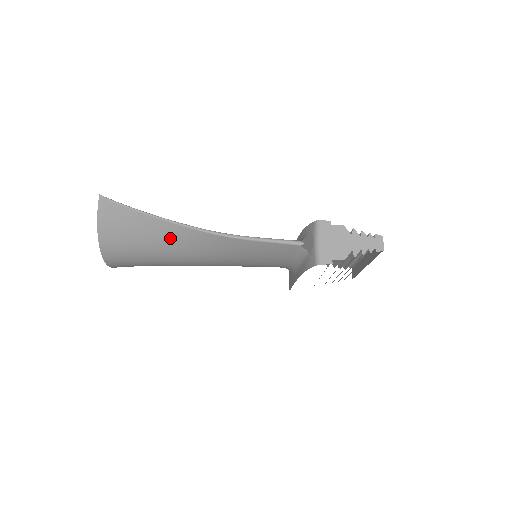
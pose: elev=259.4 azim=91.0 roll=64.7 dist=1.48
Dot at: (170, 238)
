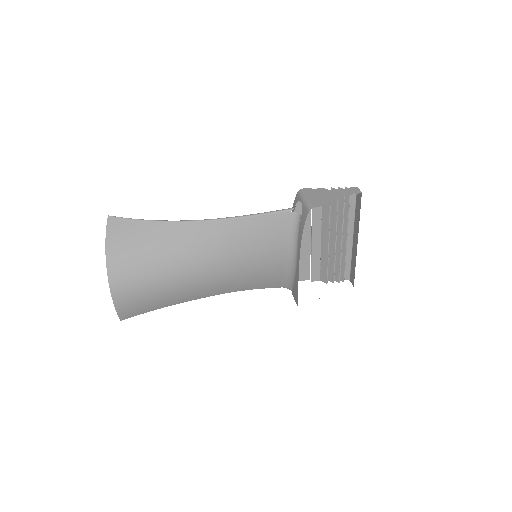
Dot at: (174, 240)
